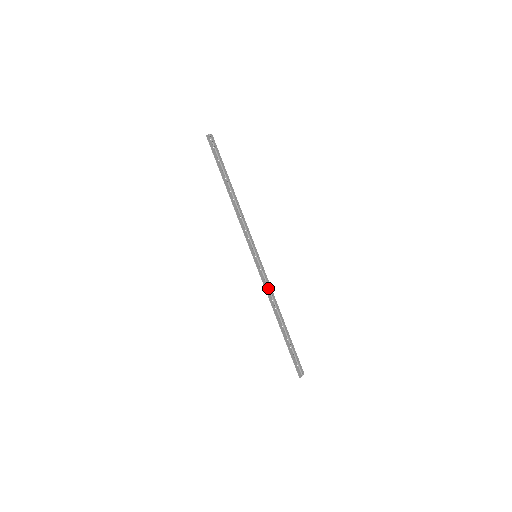
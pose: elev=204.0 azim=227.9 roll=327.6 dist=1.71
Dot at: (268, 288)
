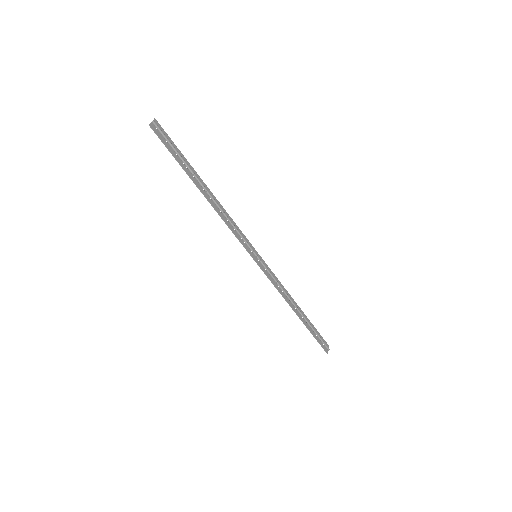
Dot at: (278, 285)
